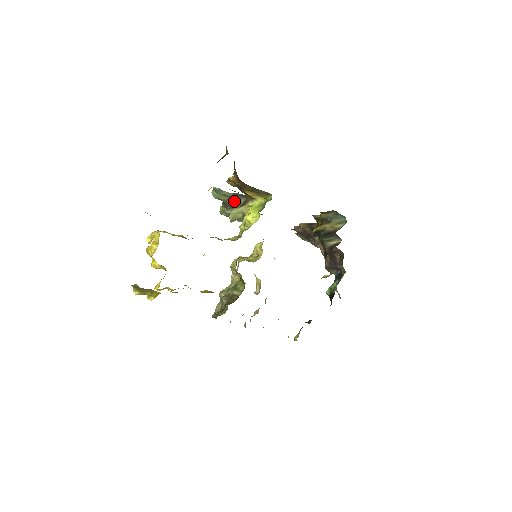
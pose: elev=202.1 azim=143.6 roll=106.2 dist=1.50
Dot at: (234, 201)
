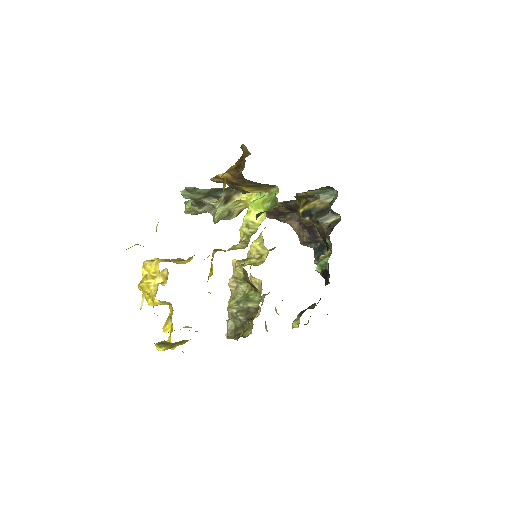
Dot at: (211, 197)
